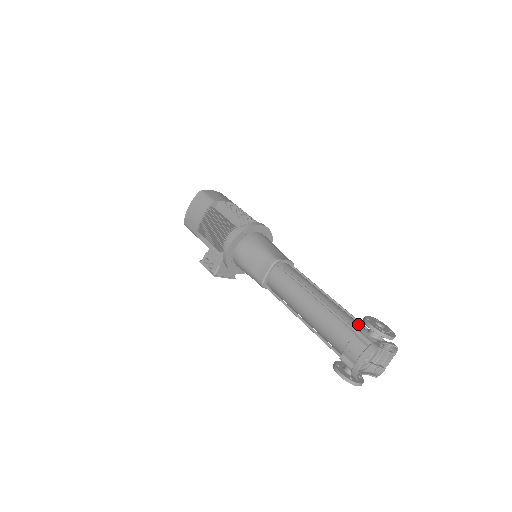
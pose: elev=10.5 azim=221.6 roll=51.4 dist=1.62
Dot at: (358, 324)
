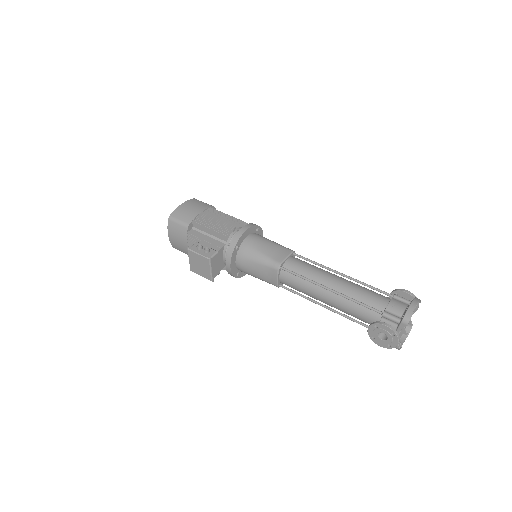
Dot at: occluded
